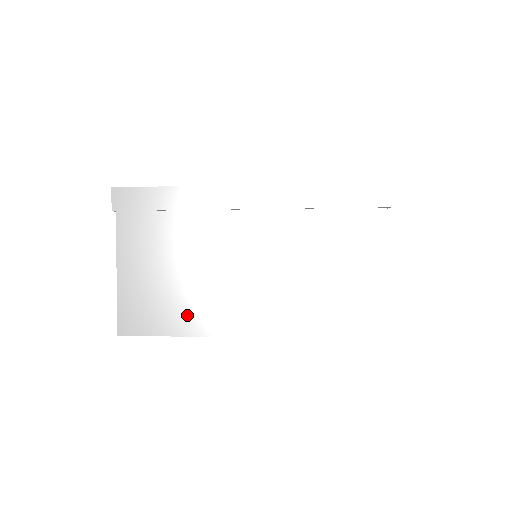
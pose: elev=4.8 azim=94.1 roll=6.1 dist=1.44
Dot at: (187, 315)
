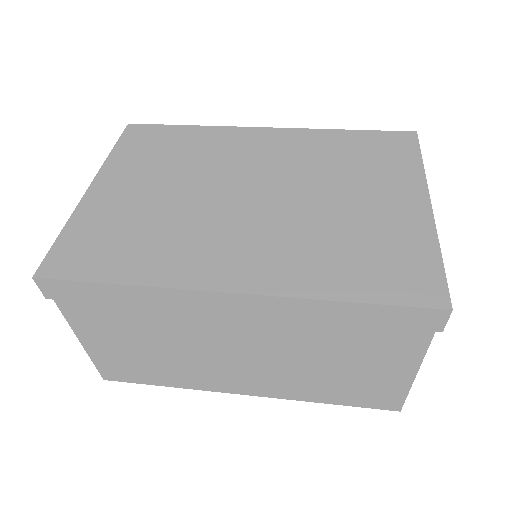
Dot at: (173, 376)
